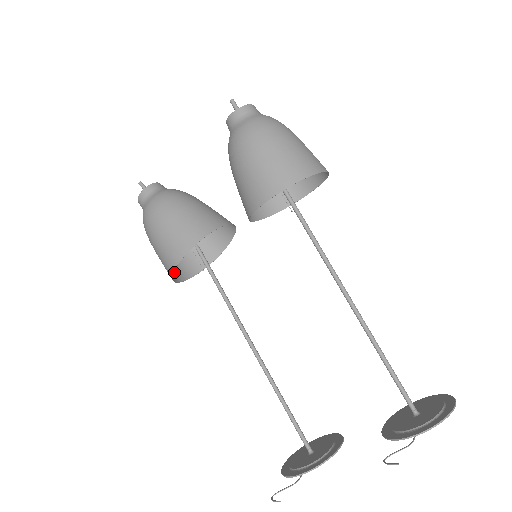
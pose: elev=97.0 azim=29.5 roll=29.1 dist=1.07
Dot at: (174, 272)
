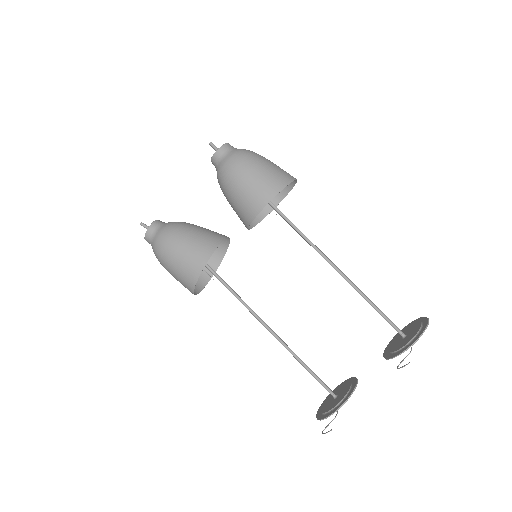
Dot at: occluded
